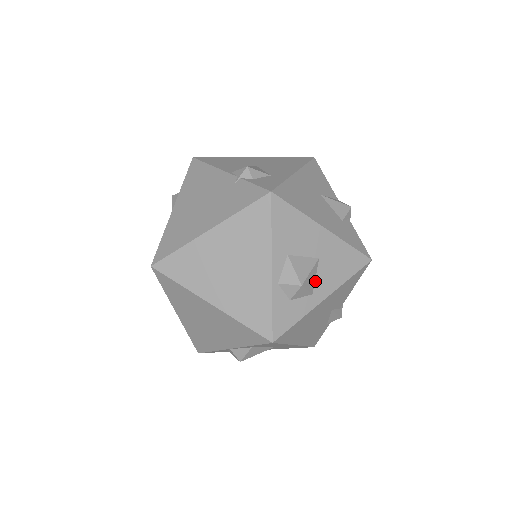
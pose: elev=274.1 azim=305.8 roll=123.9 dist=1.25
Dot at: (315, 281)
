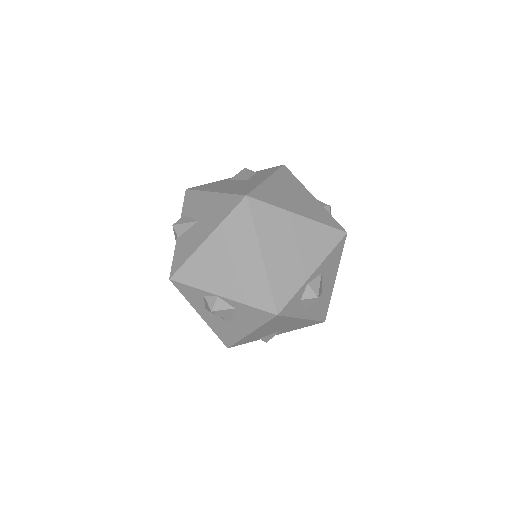
Dot at: occluded
